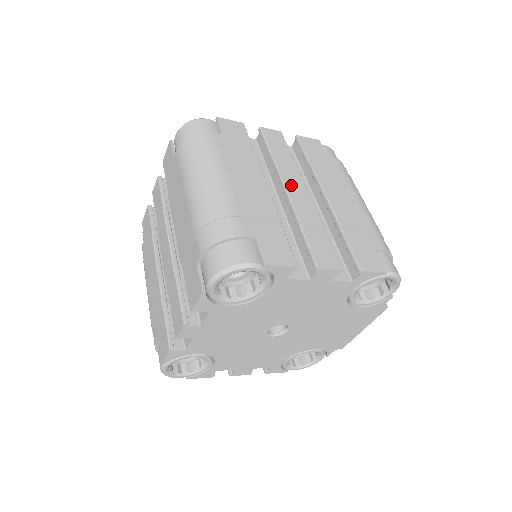
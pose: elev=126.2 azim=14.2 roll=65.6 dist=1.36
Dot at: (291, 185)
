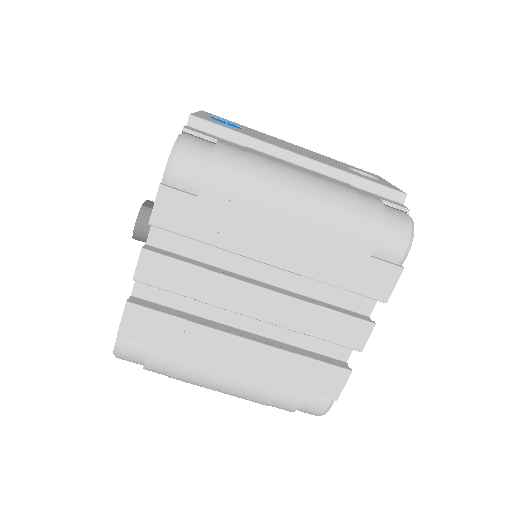
Dot at: (248, 307)
